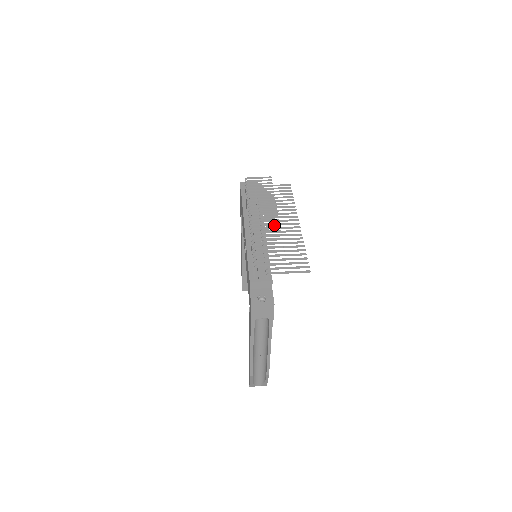
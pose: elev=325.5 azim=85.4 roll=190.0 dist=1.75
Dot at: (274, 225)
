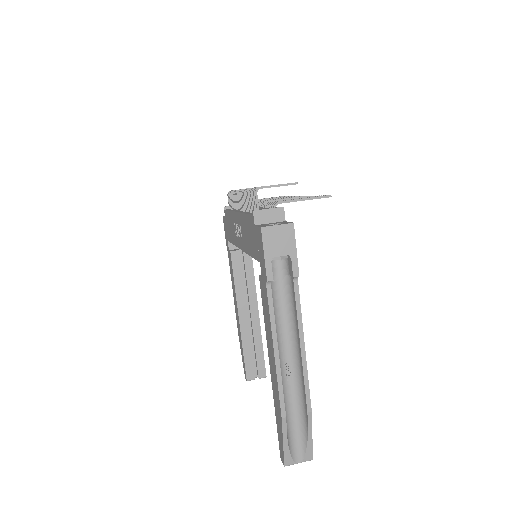
Dot at: occluded
